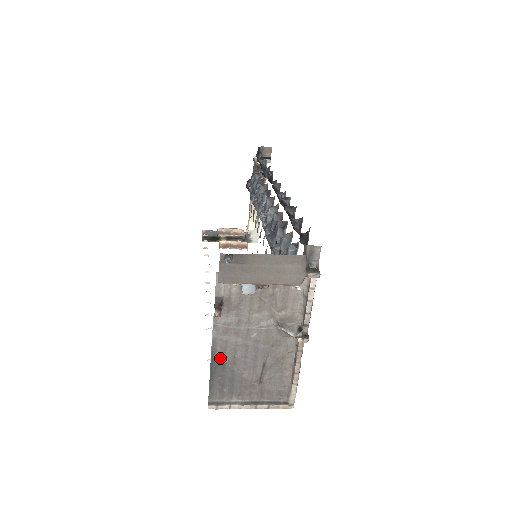
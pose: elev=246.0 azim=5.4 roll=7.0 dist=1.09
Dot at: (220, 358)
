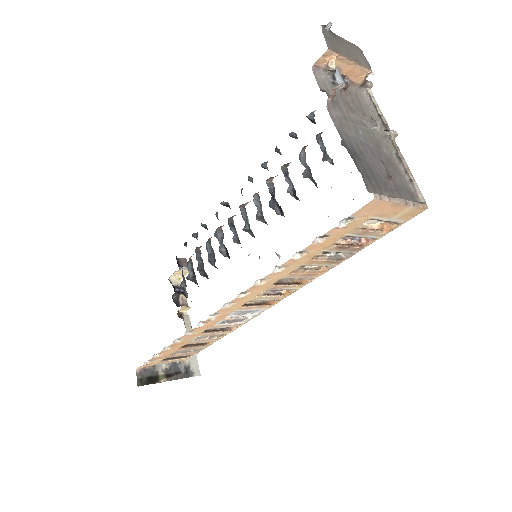
Dot at: (351, 148)
